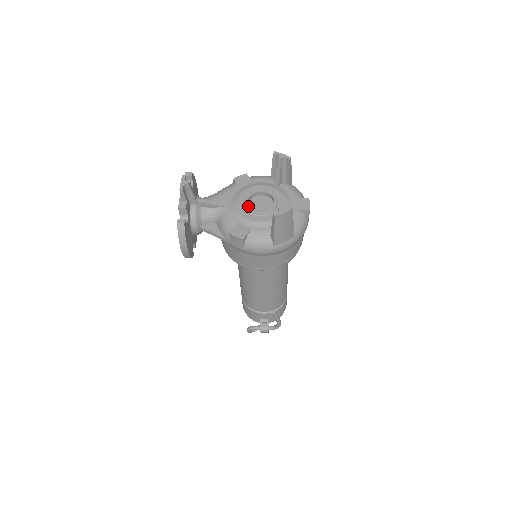
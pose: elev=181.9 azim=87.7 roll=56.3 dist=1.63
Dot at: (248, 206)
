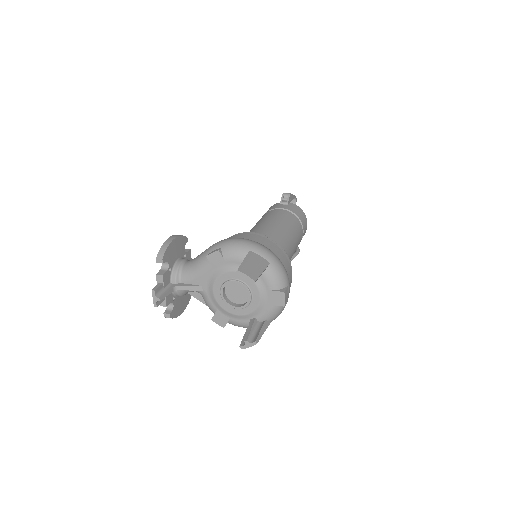
Dot at: (224, 299)
